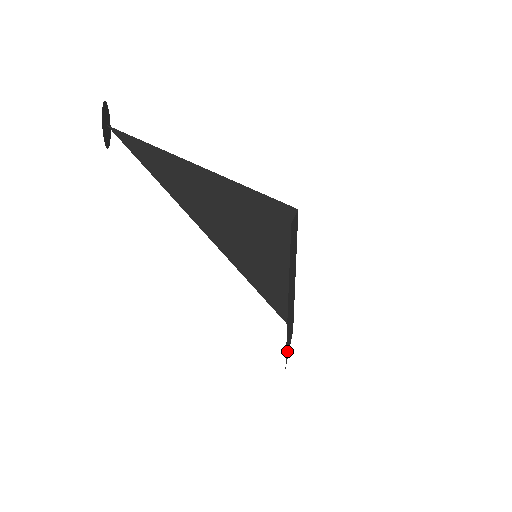
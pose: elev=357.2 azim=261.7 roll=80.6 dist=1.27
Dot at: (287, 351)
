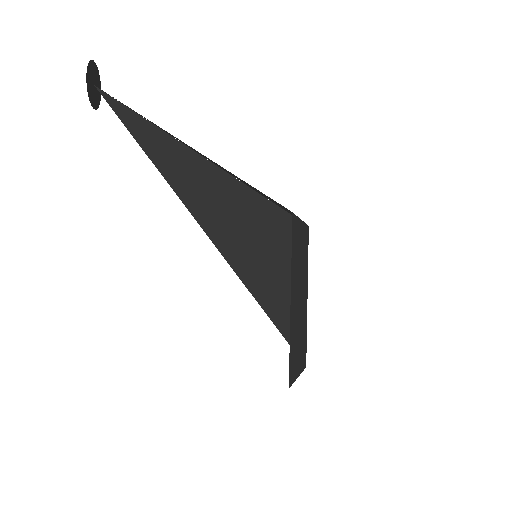
Dot at: (292, 371)
